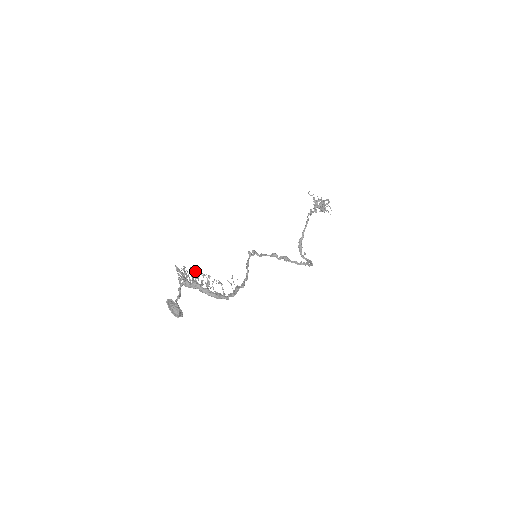
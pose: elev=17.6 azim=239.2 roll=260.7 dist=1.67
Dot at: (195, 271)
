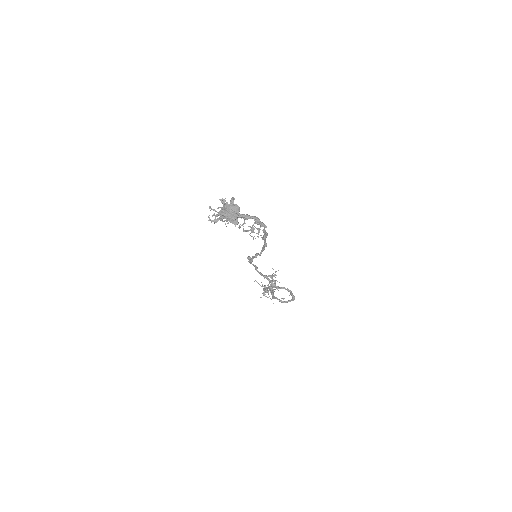
Dot at: occluded
